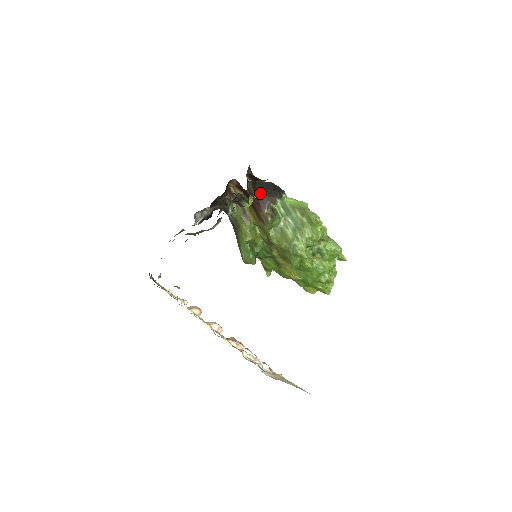
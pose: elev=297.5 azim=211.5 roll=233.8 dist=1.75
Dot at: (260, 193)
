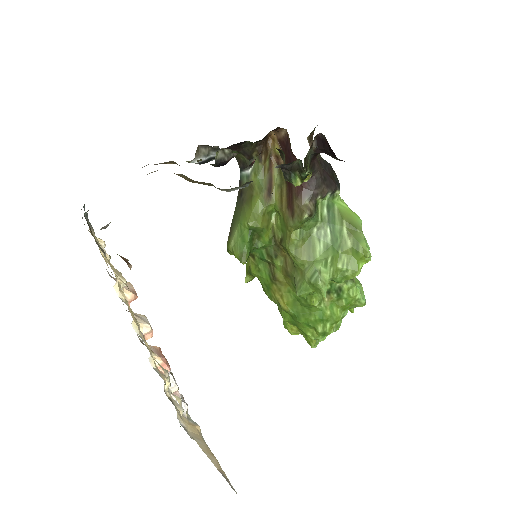
Dot at: (314, 172)
